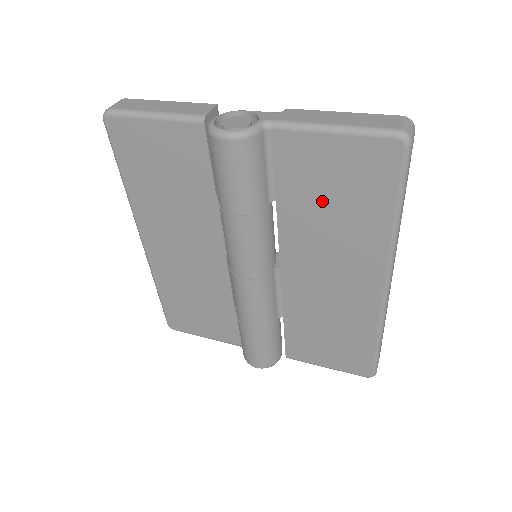
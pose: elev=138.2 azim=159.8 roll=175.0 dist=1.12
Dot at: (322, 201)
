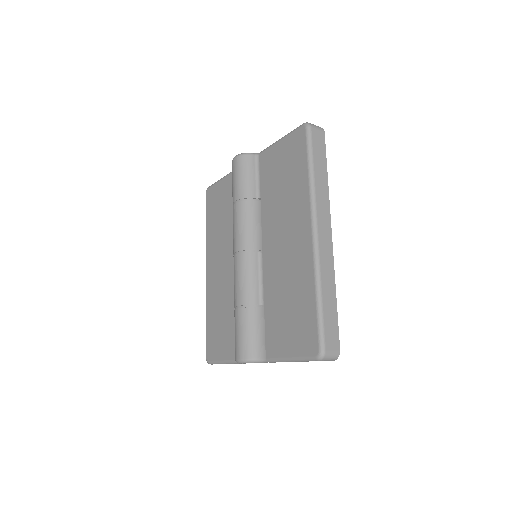
Dot at: (278, 184)
